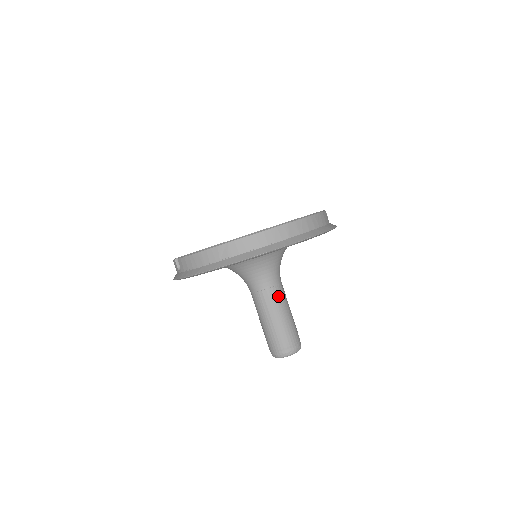
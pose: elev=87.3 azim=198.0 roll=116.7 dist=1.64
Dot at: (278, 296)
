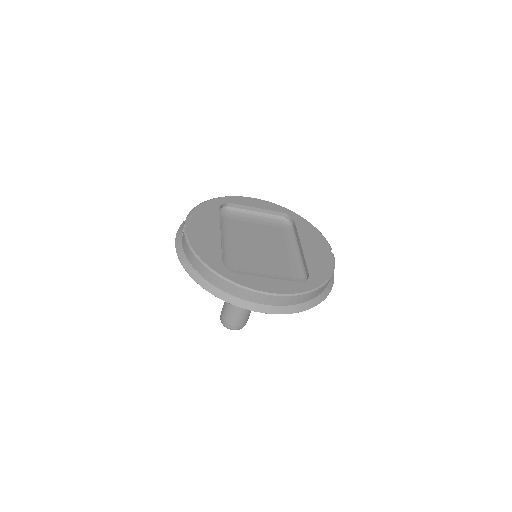
Dot at: occluded
